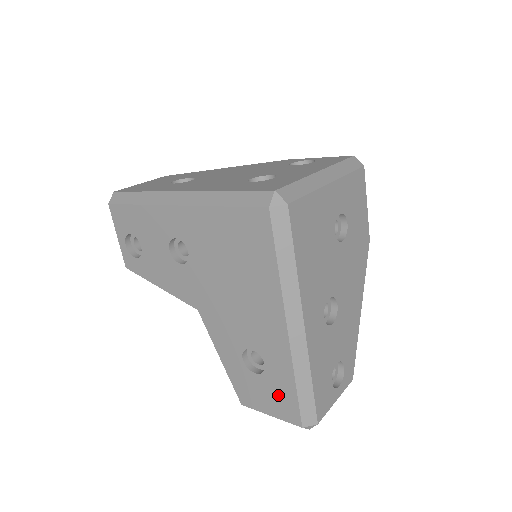
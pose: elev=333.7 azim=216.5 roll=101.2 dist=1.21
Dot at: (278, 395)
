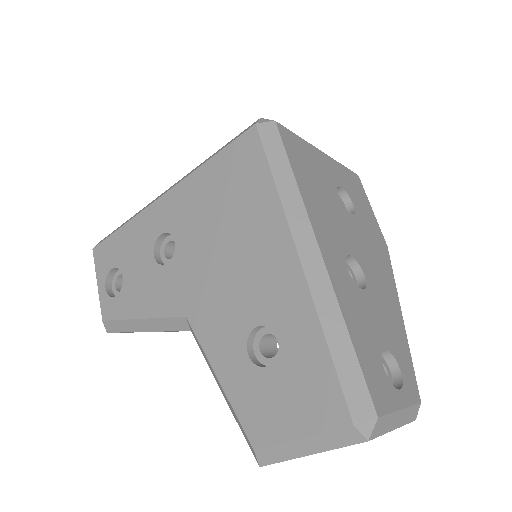
Dot at: (305, 383)
